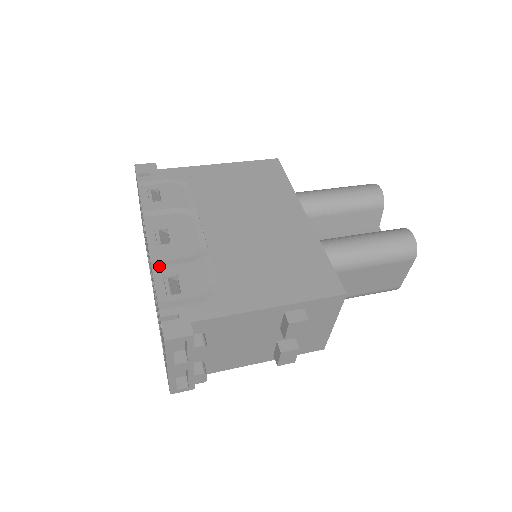
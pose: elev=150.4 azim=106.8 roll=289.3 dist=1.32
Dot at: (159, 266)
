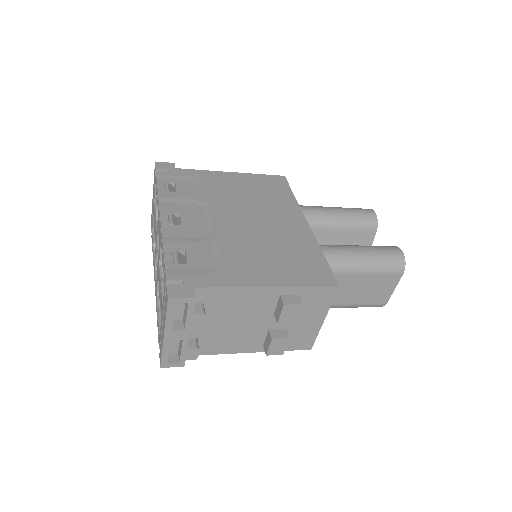
Dot at: (169, 240)
